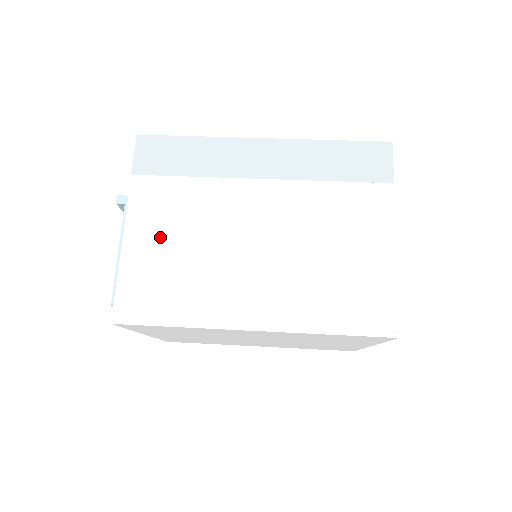
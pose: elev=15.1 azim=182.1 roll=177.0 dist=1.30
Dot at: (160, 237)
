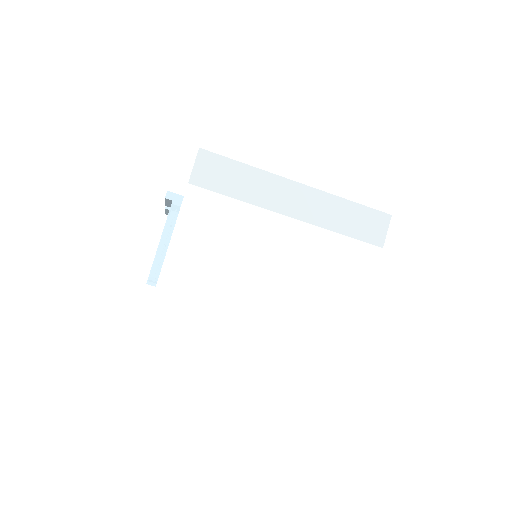
Dot at: (202, 244)
